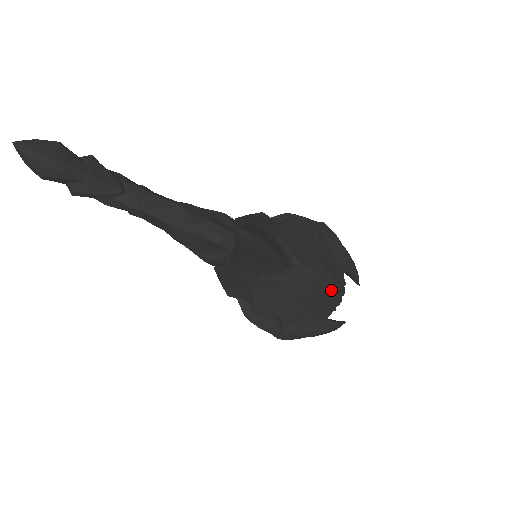
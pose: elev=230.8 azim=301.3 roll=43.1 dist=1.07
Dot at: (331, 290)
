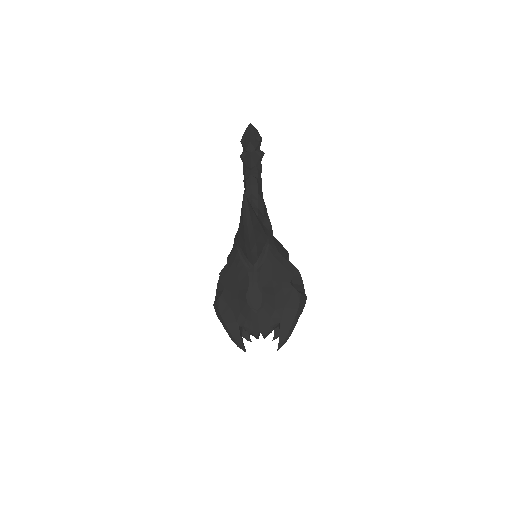
Dot at: (257, 312)
